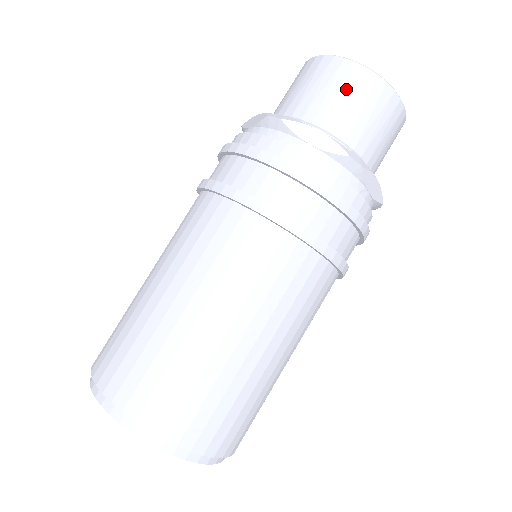
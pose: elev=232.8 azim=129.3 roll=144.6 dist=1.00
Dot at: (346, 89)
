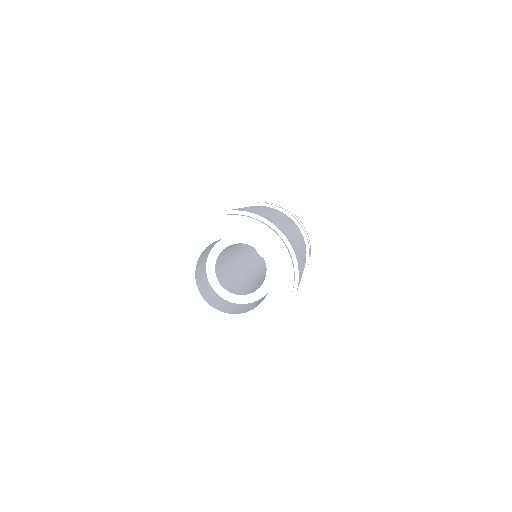
Dot at: occluded
